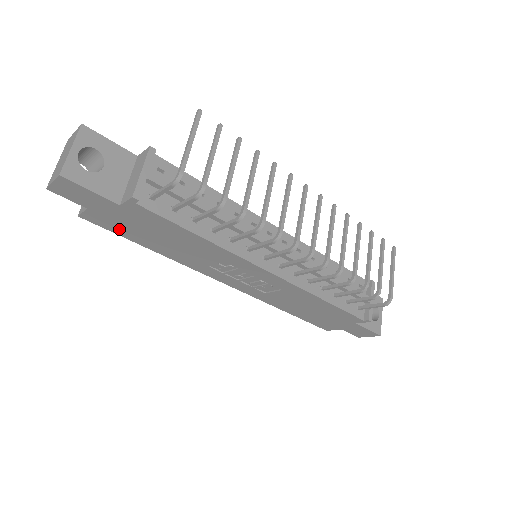
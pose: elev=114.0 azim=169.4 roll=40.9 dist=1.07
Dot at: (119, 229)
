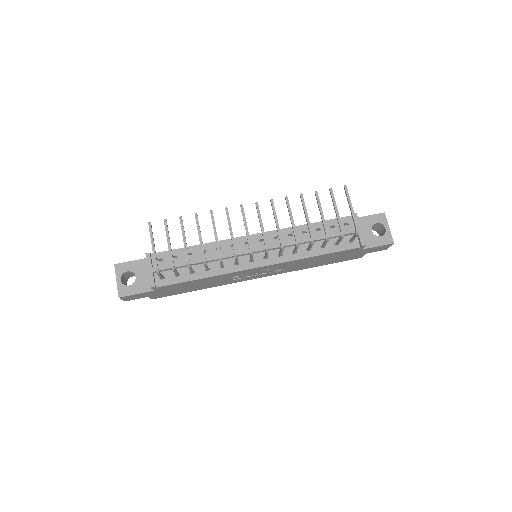
Dot at: (173, 293)
